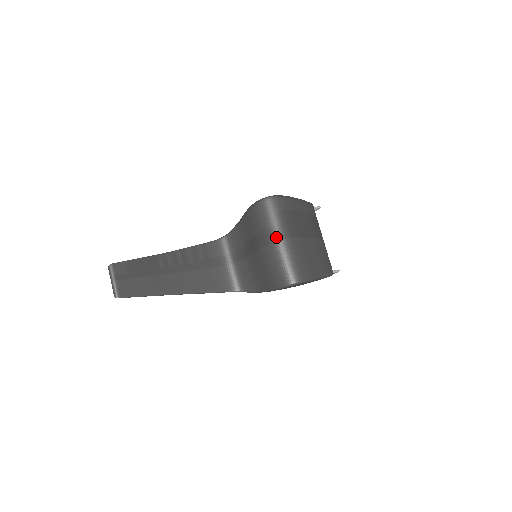
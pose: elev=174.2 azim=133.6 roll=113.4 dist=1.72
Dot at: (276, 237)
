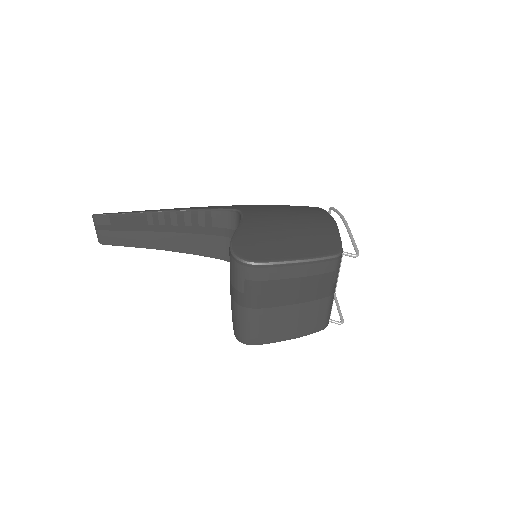
Dot at: (235, 299)
